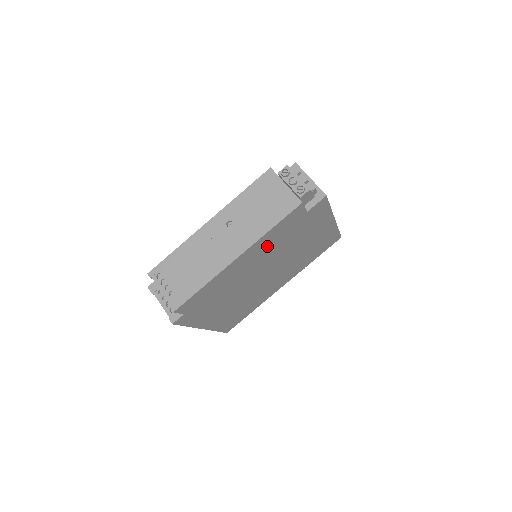
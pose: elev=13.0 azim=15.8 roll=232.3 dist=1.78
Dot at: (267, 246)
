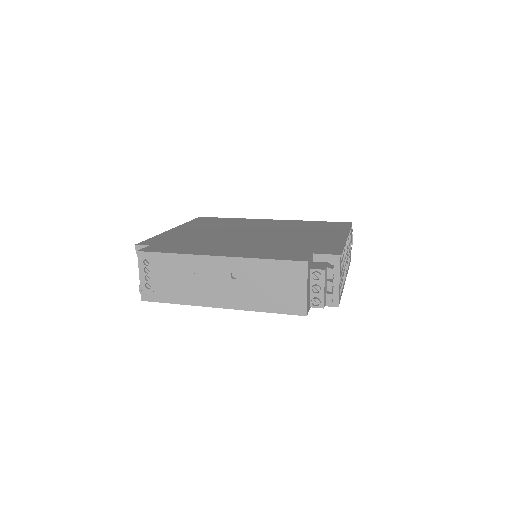
Dot at: occluded
